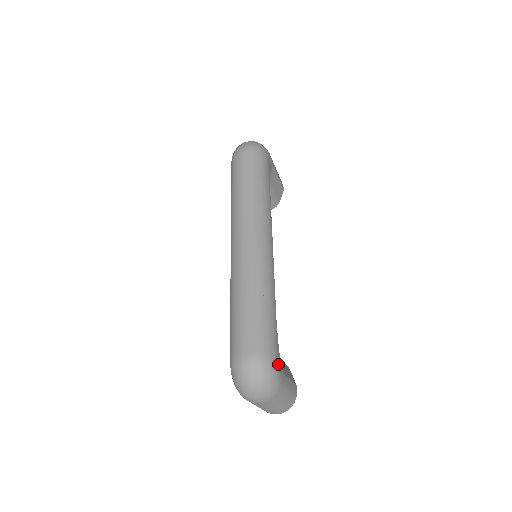
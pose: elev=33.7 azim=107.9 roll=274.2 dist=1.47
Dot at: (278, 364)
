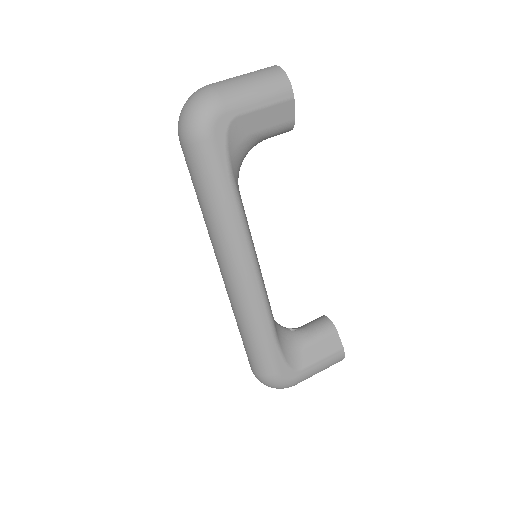
Dot at: (283, 376)
